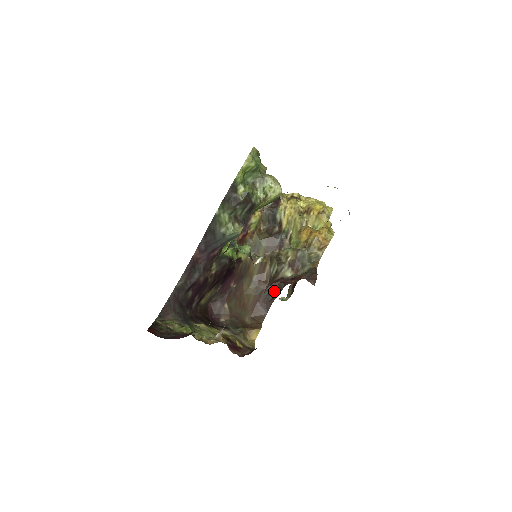
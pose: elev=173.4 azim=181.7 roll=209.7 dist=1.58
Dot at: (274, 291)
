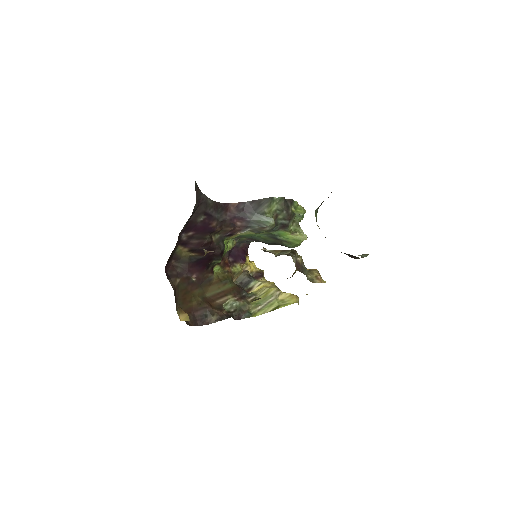
Dot at: (213, 317)
